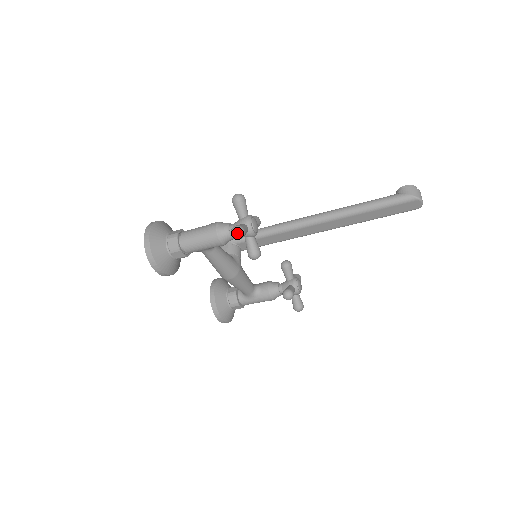
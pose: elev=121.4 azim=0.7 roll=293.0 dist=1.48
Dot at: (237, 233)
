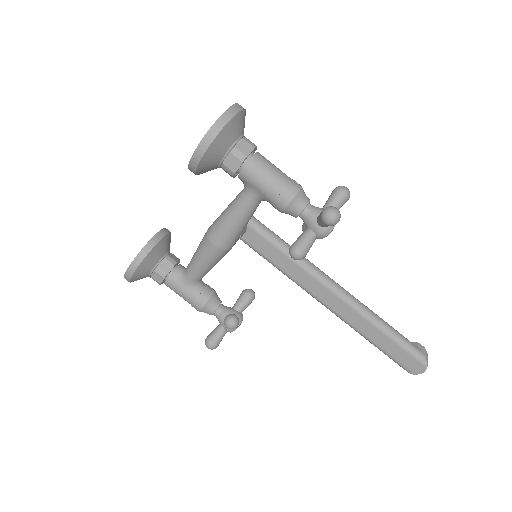
Dot at: (336, 215)
